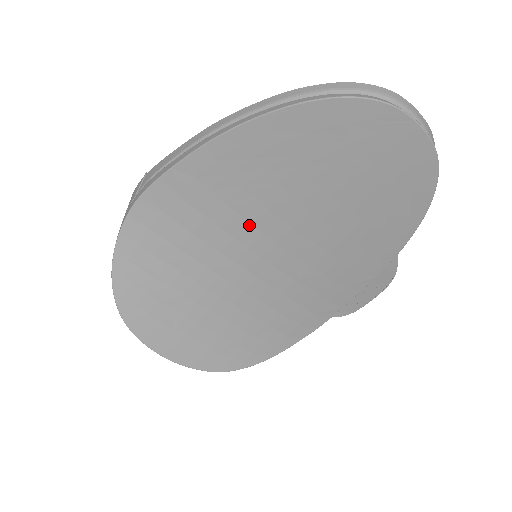
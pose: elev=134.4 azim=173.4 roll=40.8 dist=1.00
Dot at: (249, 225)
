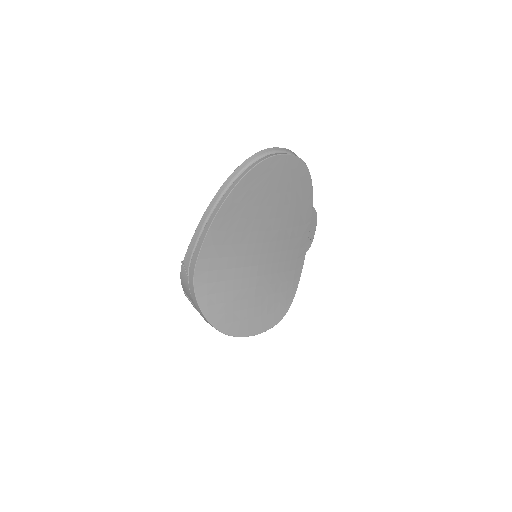
Dot at: (247, 245)
